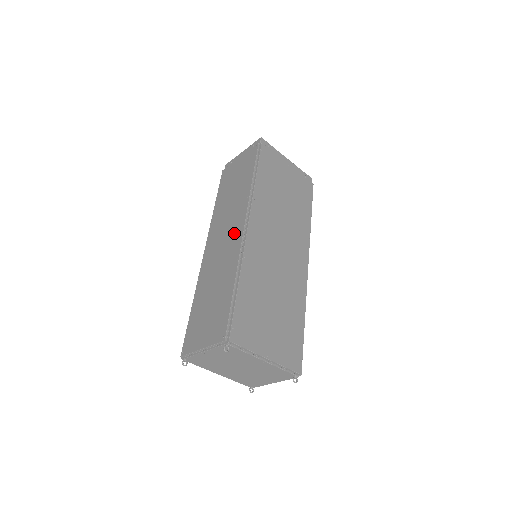
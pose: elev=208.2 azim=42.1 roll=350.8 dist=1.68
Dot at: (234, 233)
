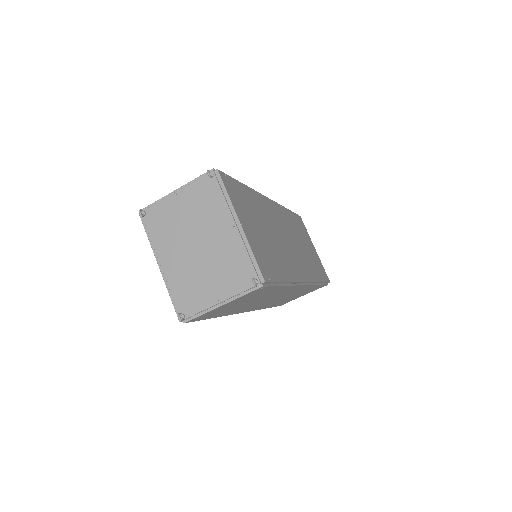
Dot at: occluded
